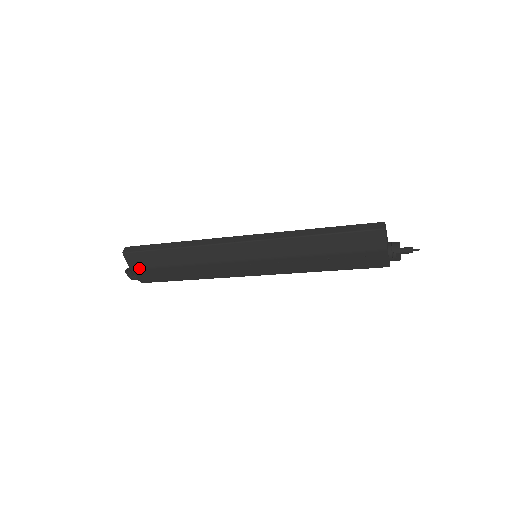
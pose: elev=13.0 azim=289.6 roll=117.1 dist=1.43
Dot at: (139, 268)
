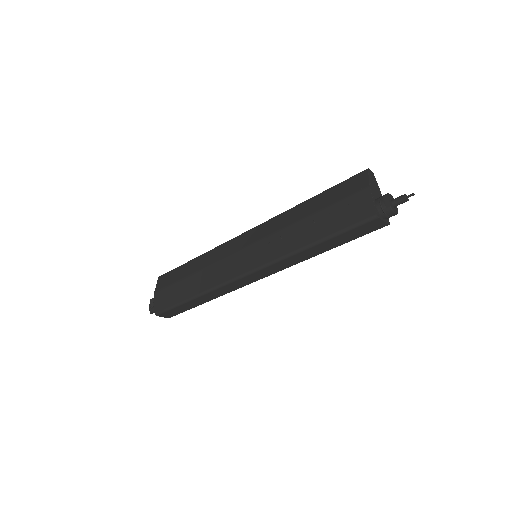
Dot at: (161, 289)
